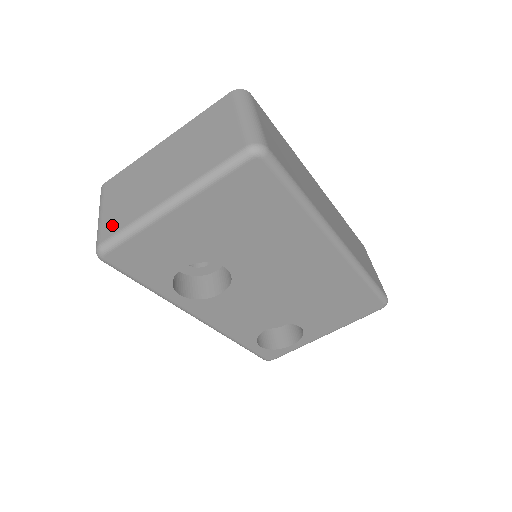
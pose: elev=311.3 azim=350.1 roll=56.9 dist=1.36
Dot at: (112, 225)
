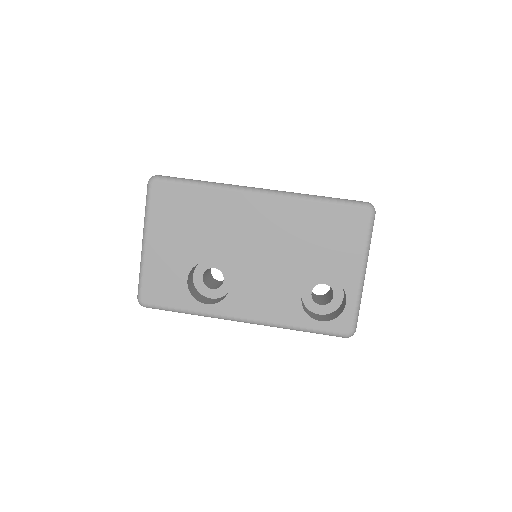
Dot at: occluded
